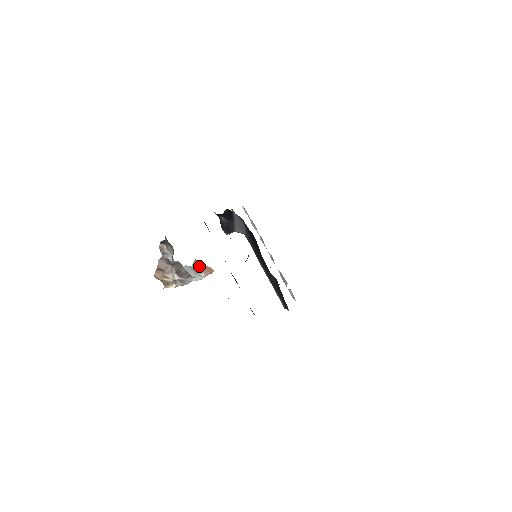
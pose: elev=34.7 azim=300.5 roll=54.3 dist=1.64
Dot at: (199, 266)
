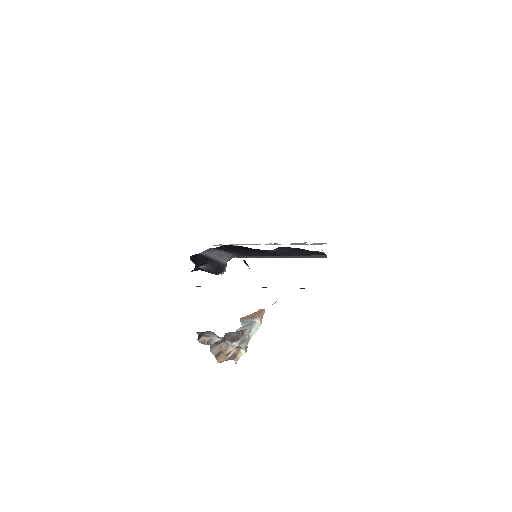
Dot at: (247, 319)
